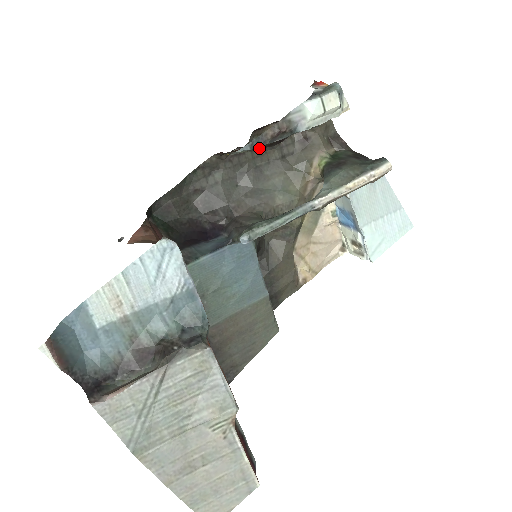
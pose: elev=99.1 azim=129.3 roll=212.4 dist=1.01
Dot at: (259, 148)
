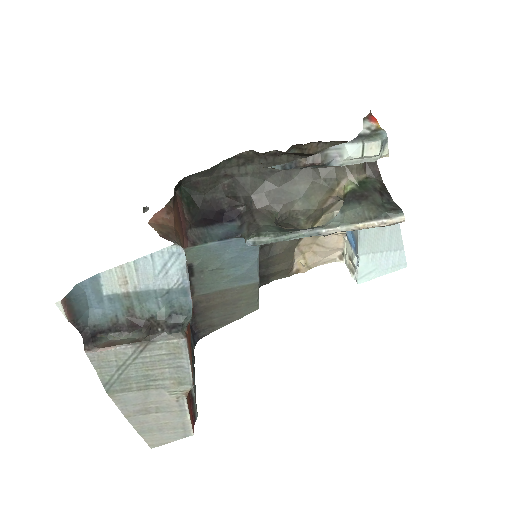
Dot at: (296, 154)
